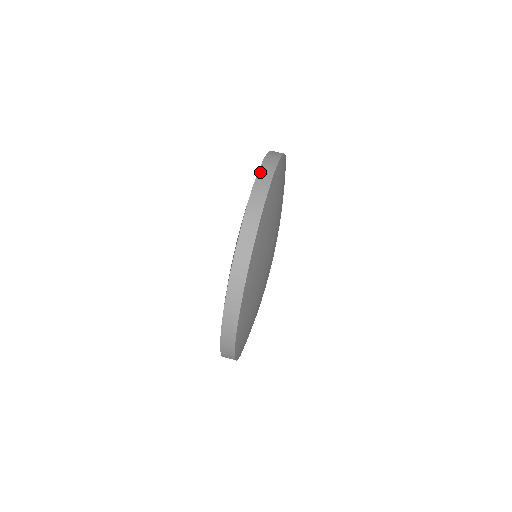
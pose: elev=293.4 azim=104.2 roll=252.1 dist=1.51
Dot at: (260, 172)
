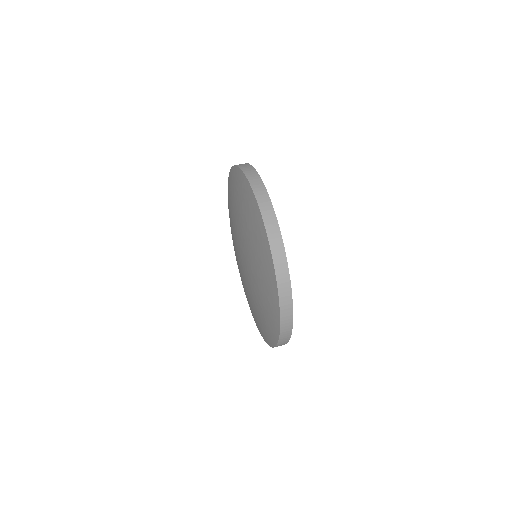
Dot at: occluded
